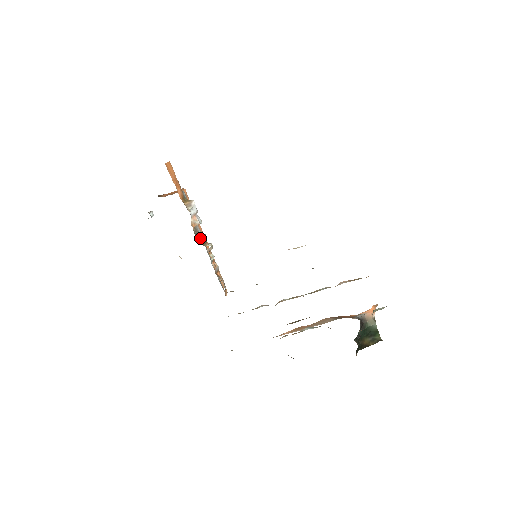
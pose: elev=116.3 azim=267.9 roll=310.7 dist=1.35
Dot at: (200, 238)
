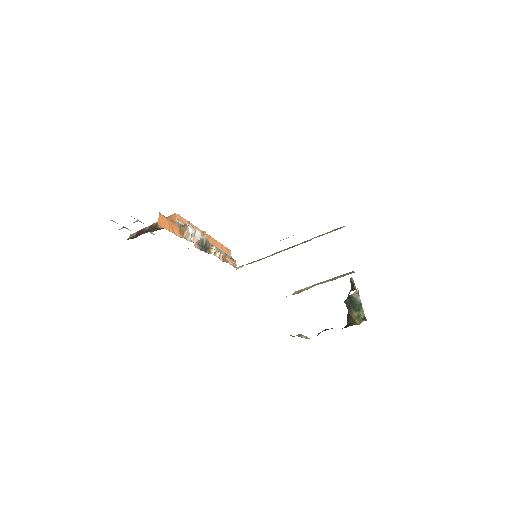
Dot at: (203, 243)
